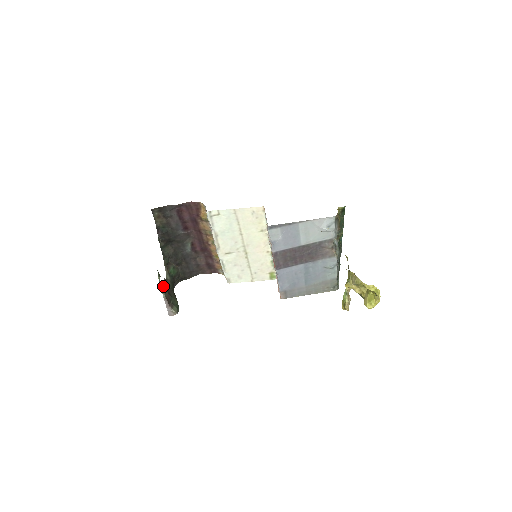
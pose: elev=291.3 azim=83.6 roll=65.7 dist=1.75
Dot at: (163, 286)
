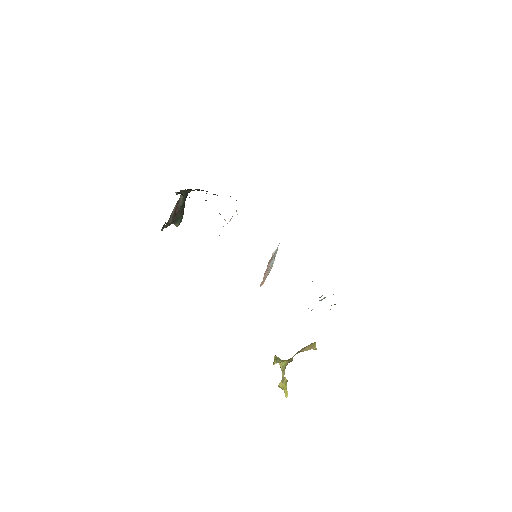
Dot at: occluded
